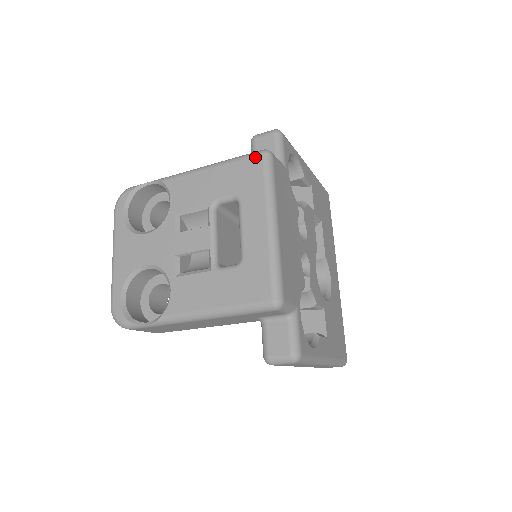
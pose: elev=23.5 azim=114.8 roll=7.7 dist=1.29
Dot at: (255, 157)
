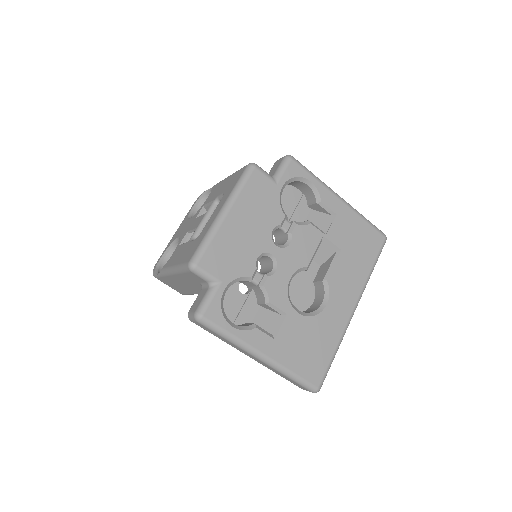
Dot at: (244, 167)
